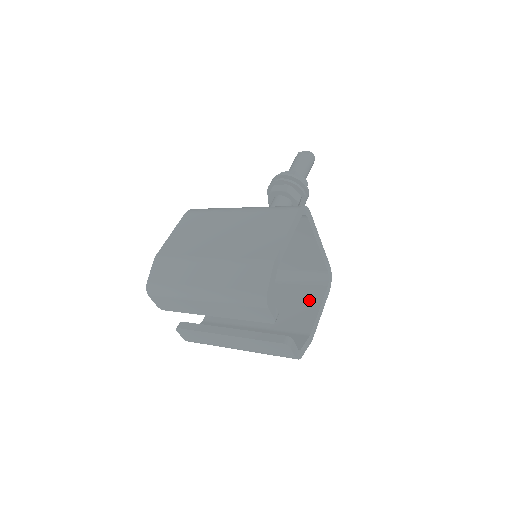
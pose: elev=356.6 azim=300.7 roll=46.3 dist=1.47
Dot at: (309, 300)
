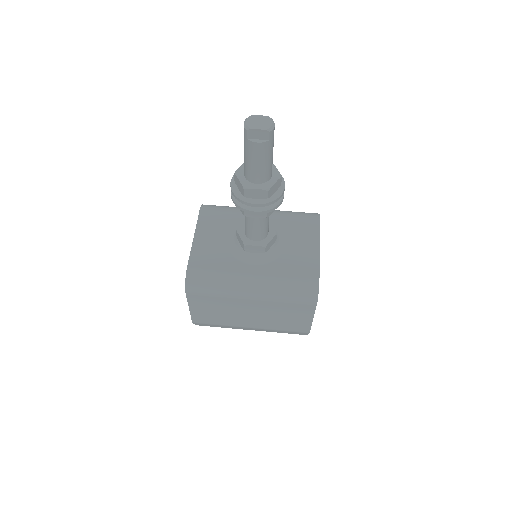
Dot at: occluded
